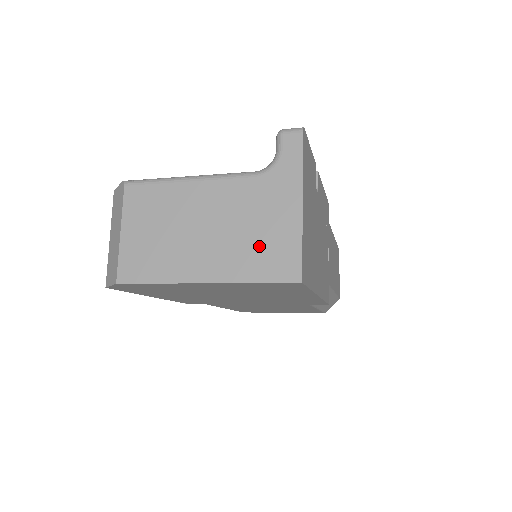
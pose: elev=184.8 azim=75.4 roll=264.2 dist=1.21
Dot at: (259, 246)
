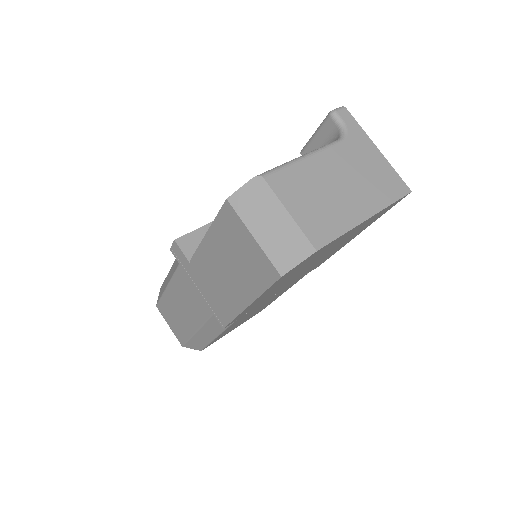
Dot at: (378, 181)
